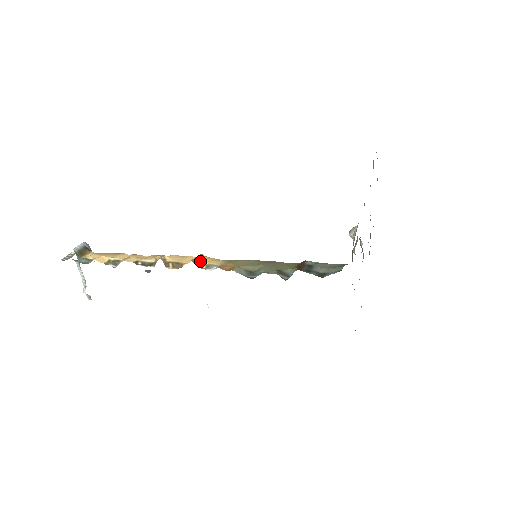
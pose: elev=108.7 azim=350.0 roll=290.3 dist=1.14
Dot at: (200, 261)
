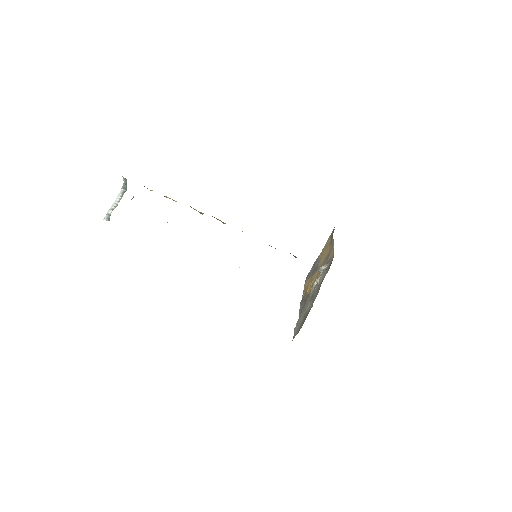
Dot at: occluded
